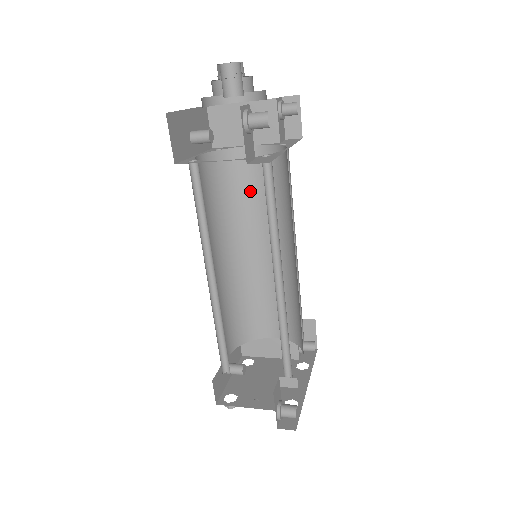
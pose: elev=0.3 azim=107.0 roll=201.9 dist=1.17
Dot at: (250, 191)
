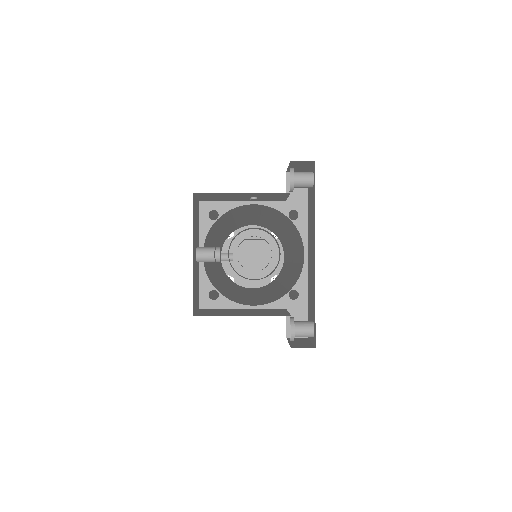
Dot at: (244, 211)
